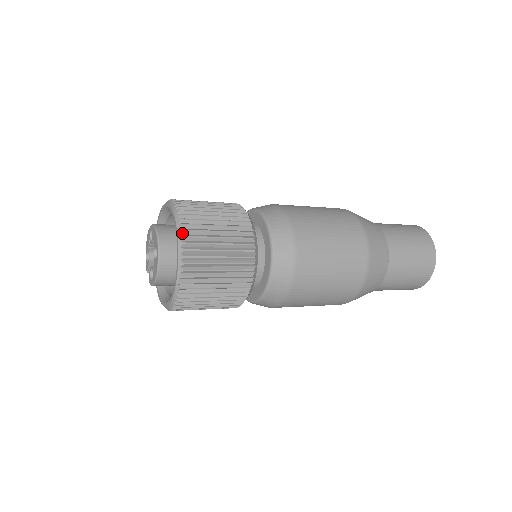
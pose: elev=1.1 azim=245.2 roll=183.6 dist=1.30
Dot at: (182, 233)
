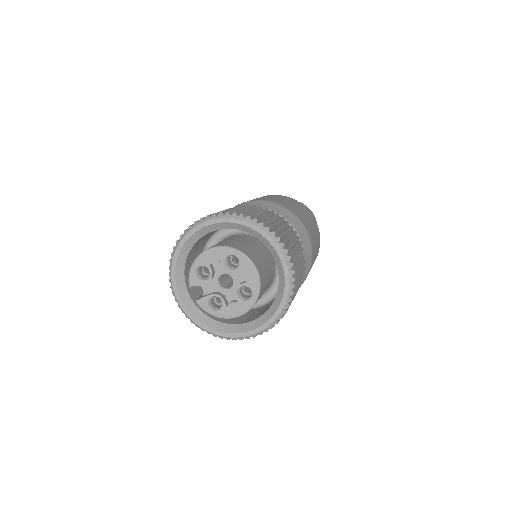
Dot at: (292, 288)
